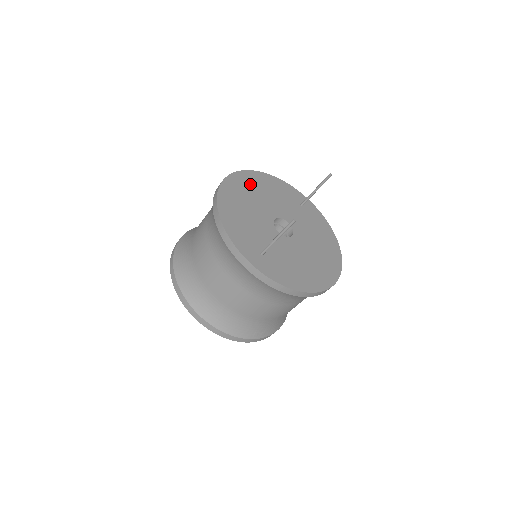
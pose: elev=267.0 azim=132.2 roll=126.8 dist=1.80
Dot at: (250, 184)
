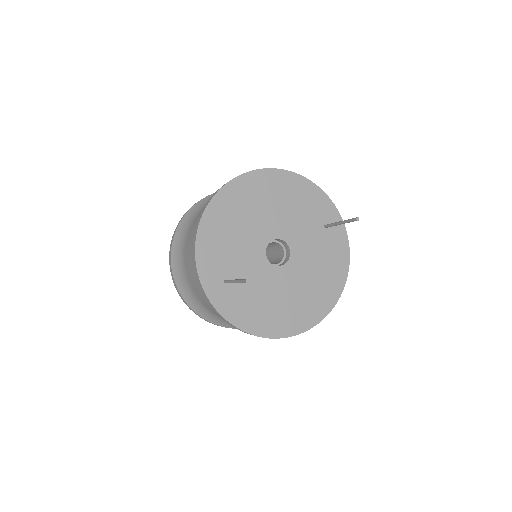
Dot at: (267, 189)
